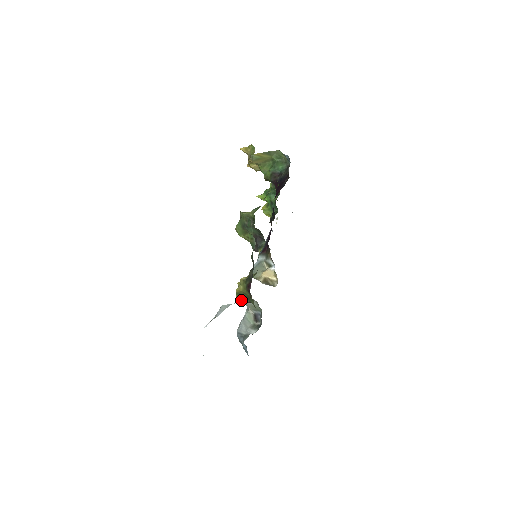
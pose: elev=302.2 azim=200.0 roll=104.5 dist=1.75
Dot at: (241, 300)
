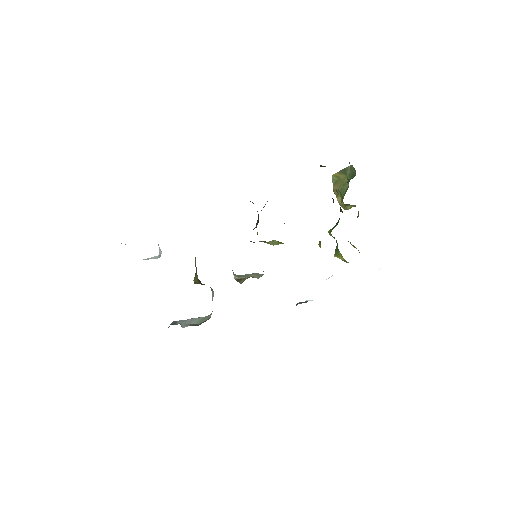
Dot at: (195, 275)
